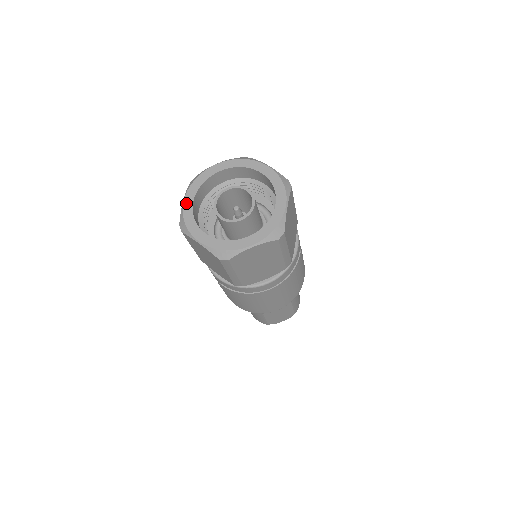
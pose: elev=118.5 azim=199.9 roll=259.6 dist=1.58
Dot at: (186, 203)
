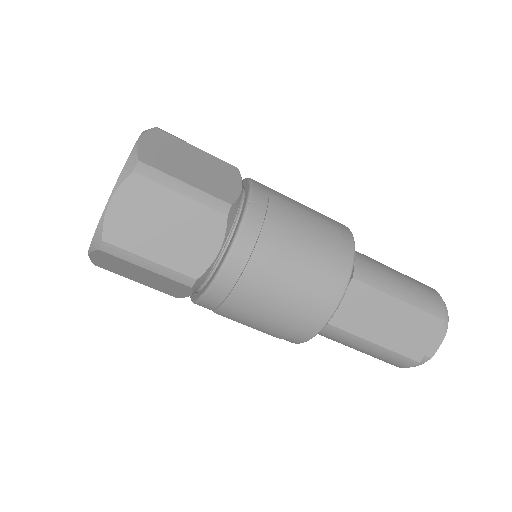
Dot at: occluded
